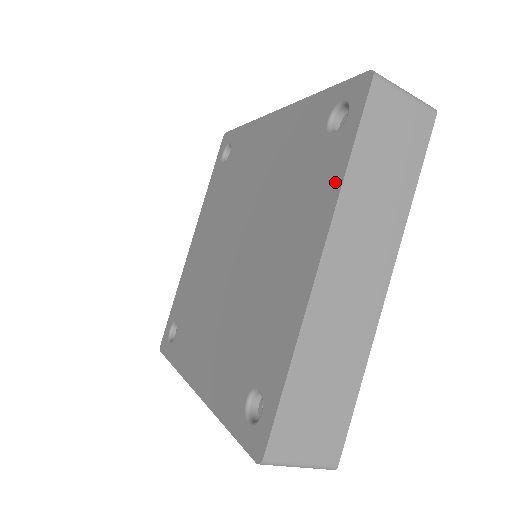
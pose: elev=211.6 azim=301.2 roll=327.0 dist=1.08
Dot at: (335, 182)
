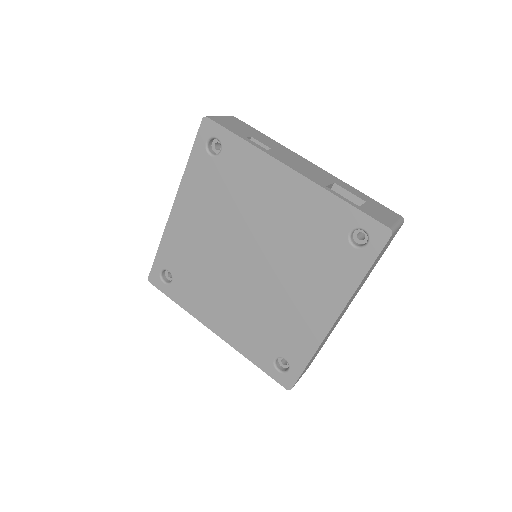
Dot at: (352, 283)
